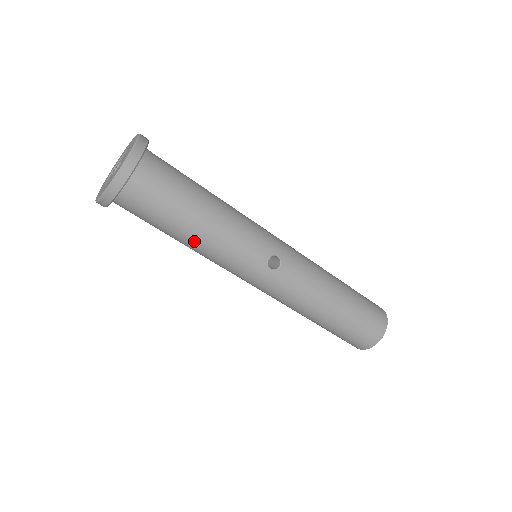
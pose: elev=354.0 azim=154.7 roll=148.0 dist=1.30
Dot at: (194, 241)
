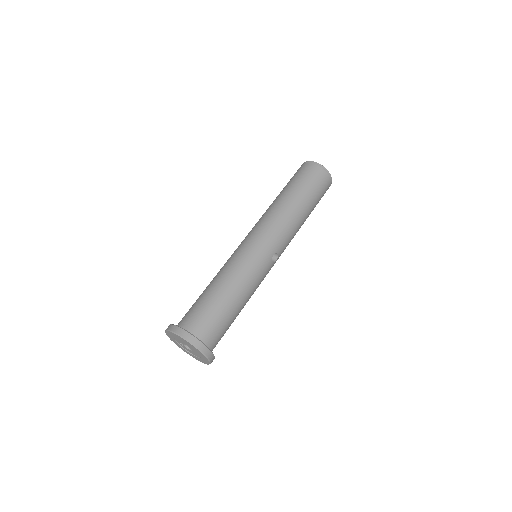
Dot at: occluded
